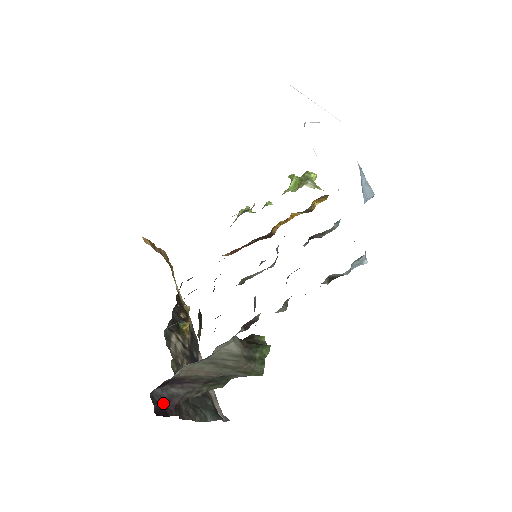
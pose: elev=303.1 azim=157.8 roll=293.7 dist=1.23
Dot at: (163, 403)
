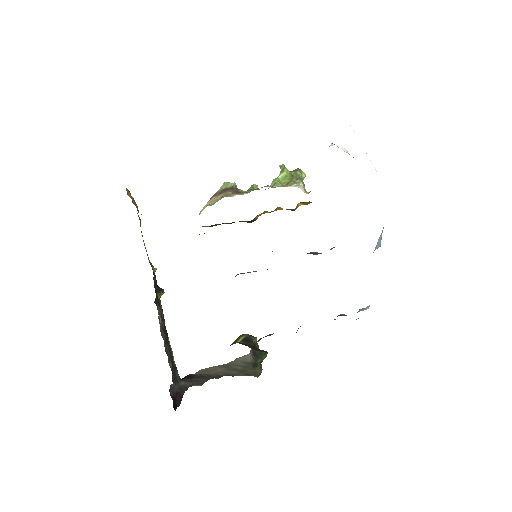
Dot at: (174, 395)
